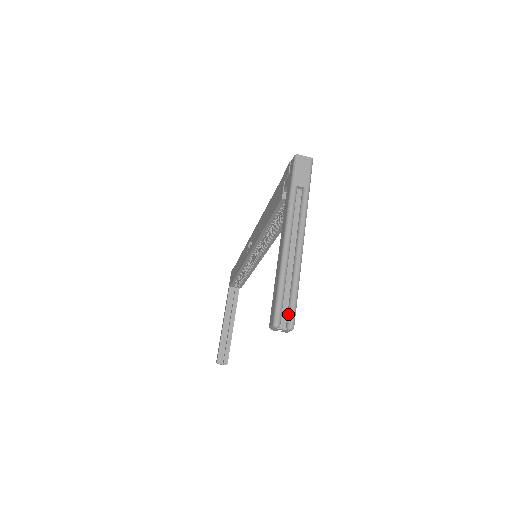
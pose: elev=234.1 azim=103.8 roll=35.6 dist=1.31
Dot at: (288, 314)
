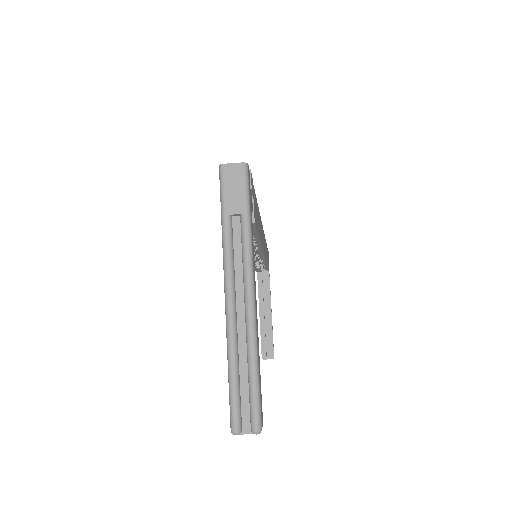
Dot at: (249, 412)
